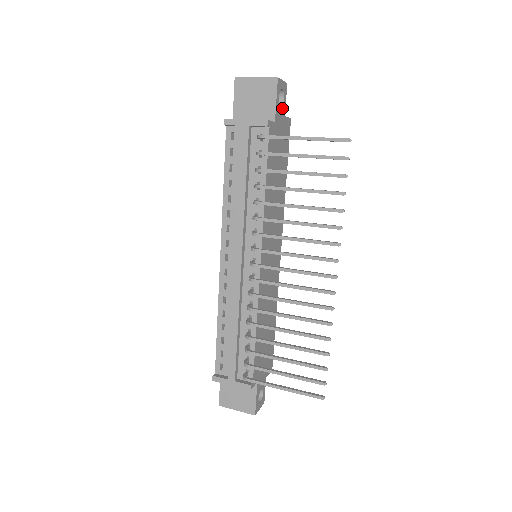
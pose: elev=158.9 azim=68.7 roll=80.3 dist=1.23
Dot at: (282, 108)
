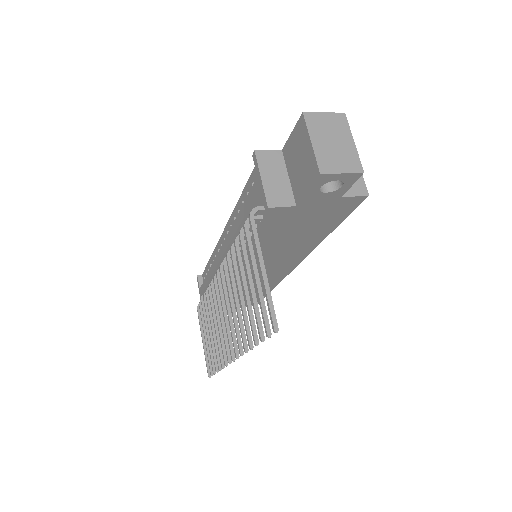
Dot at: (332, 193)
